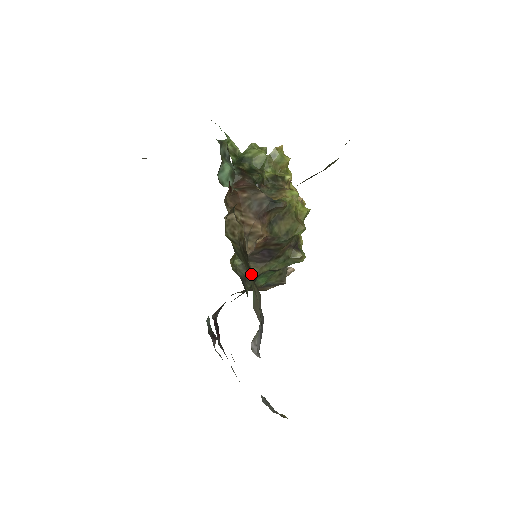
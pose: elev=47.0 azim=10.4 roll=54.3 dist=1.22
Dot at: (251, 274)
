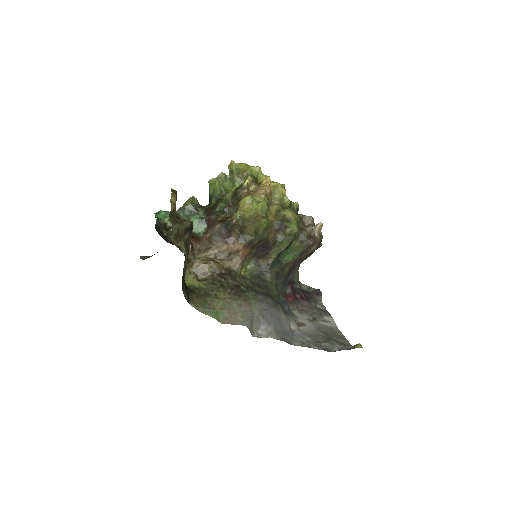
Dot at: (231, 290)
